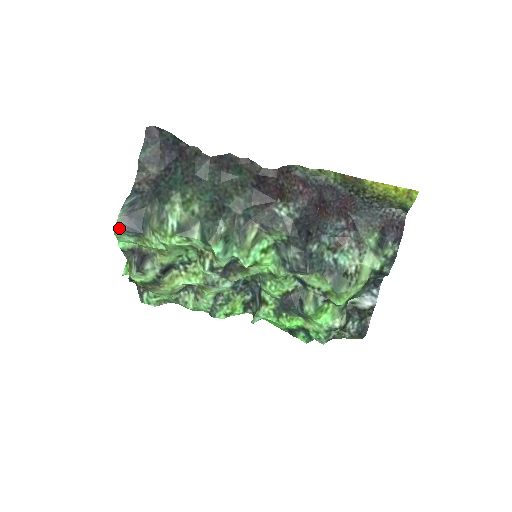
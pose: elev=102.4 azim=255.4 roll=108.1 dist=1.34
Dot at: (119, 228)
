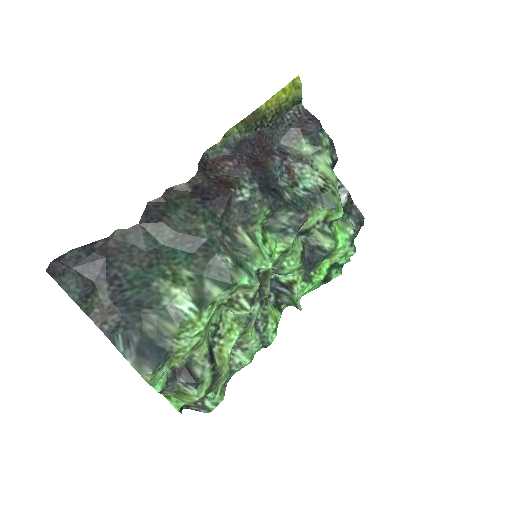
Dot at: (146, 374)
